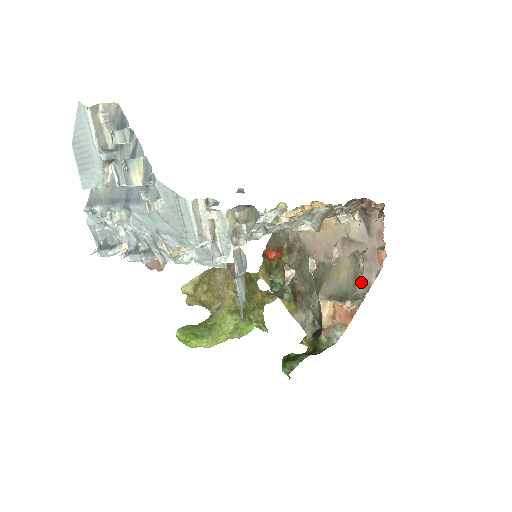
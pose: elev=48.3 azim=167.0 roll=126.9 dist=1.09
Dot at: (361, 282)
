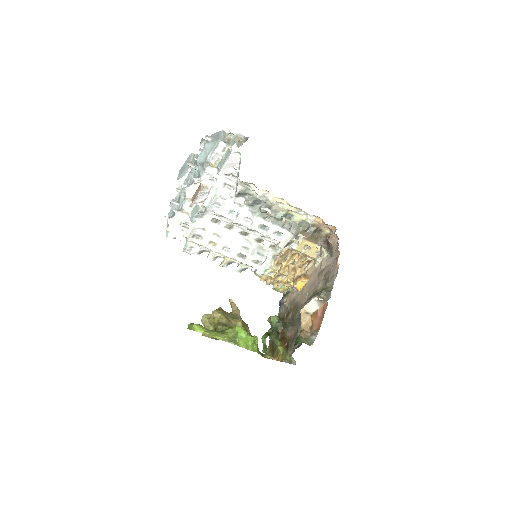
Dot at: (327, 285)
